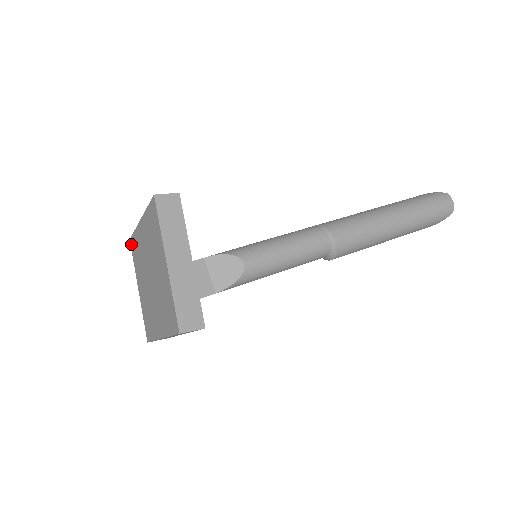
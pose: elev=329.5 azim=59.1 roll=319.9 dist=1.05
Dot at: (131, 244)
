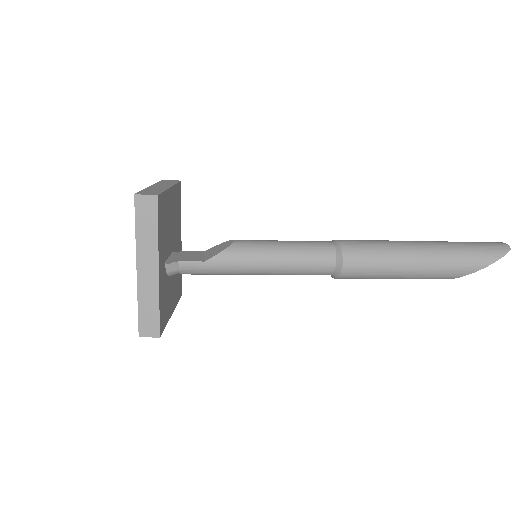
Dot at: occluded
